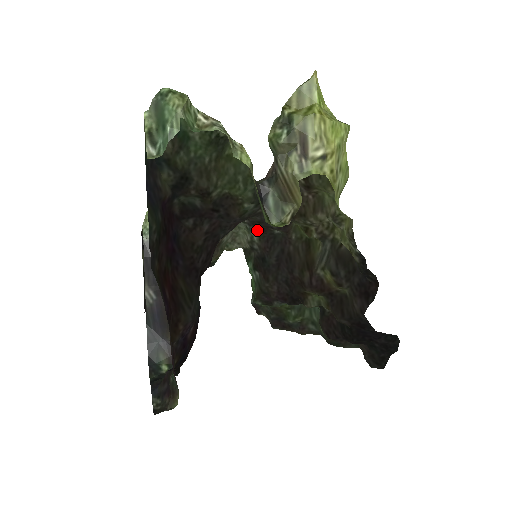
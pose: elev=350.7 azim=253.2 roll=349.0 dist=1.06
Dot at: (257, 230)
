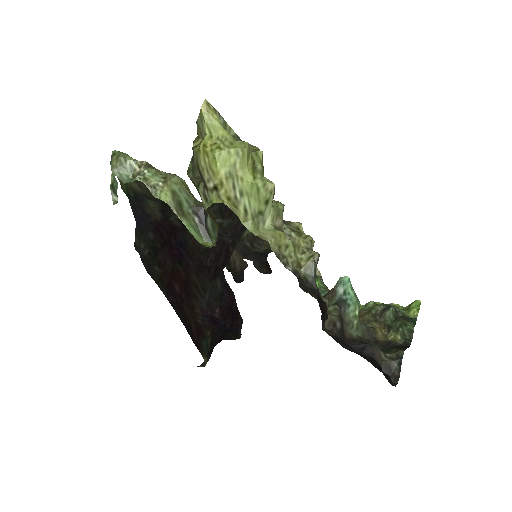
Dot at: occluded
